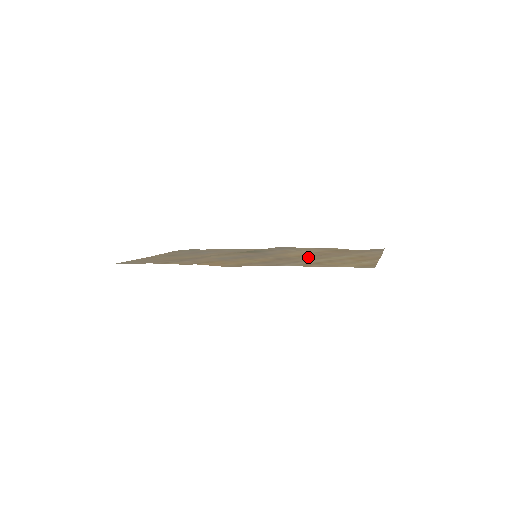
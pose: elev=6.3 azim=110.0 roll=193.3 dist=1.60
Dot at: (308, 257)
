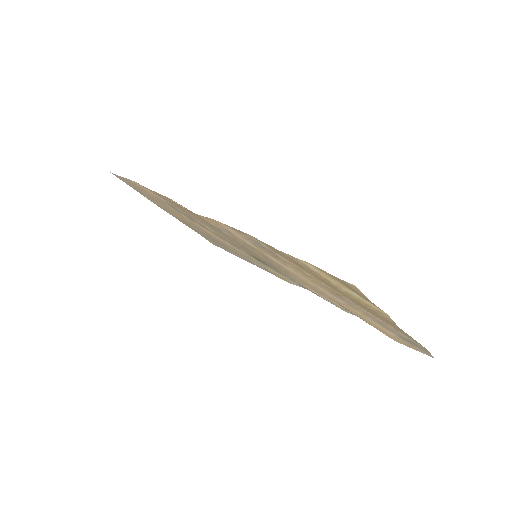
Dot at: (310, 284)
